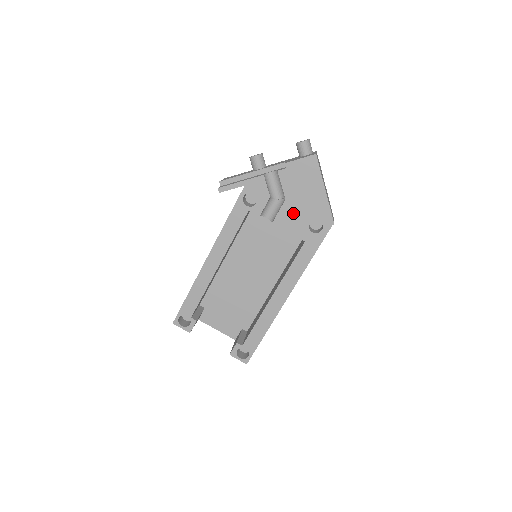
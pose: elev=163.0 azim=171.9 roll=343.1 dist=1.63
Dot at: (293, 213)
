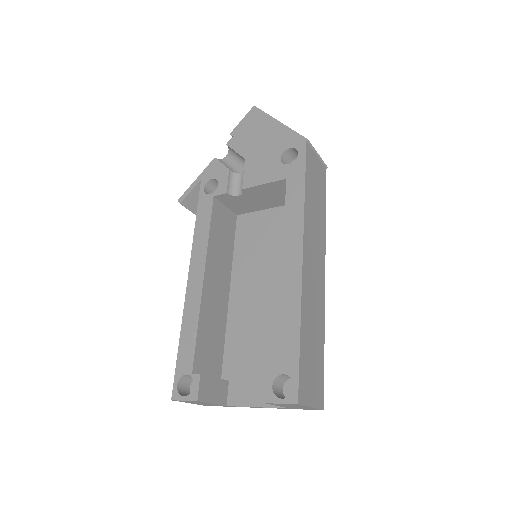
Dot at: (259, 164)
